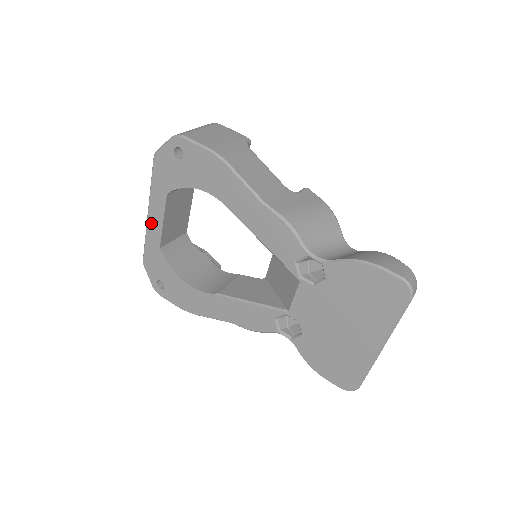
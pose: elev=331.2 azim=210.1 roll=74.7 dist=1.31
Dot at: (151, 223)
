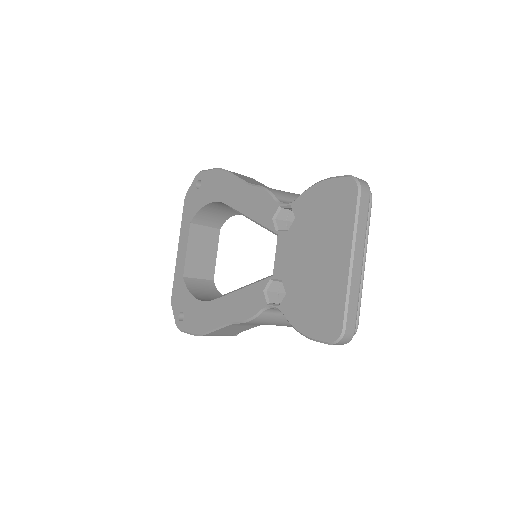
Dot at: (179, 256)
